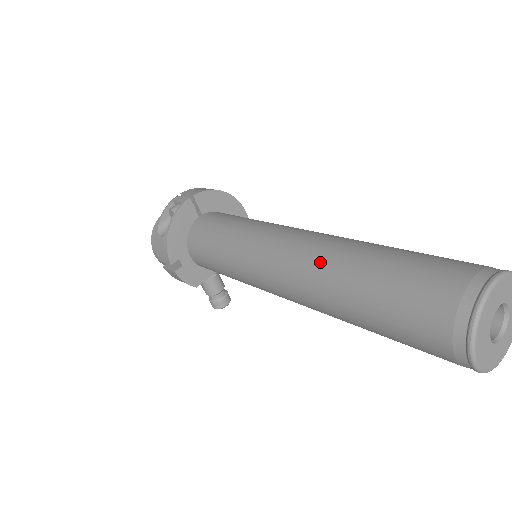
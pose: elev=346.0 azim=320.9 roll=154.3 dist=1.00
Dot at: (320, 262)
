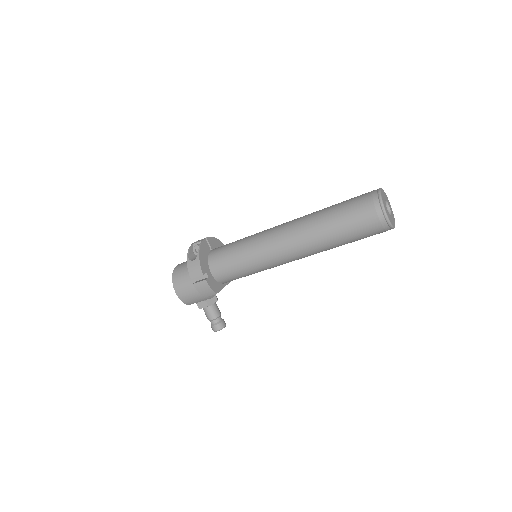
Dot at: (305, 220)
